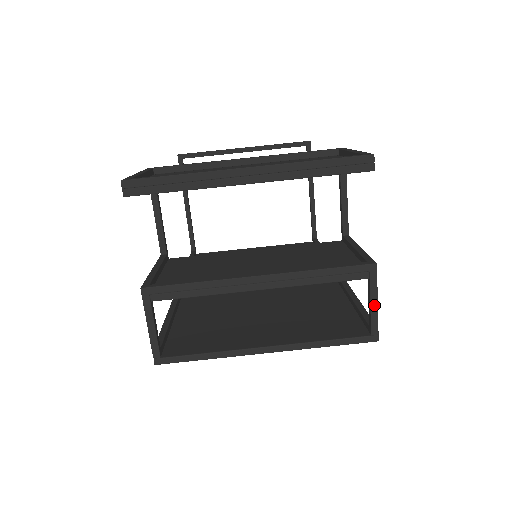
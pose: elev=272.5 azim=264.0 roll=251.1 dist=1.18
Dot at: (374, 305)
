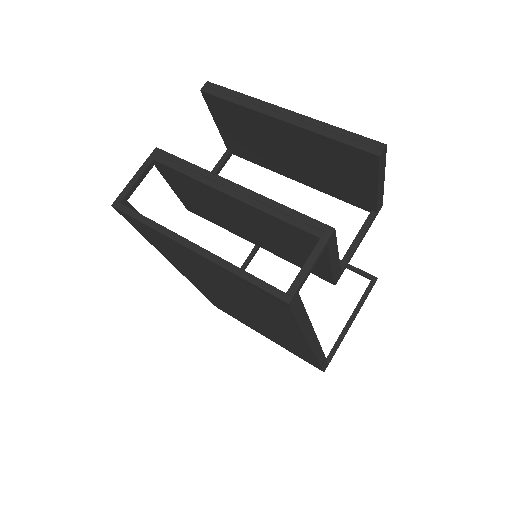
Dot at: (308, 265)
